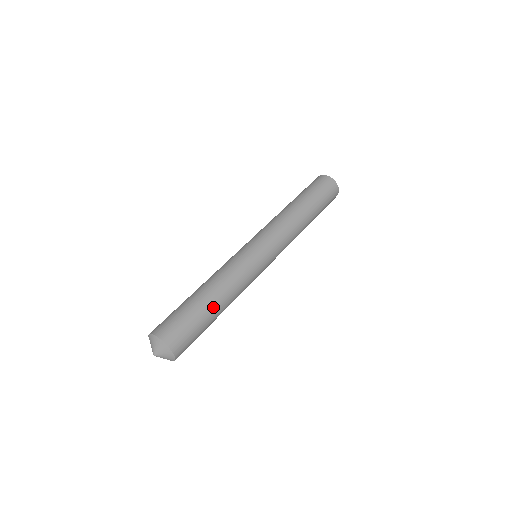
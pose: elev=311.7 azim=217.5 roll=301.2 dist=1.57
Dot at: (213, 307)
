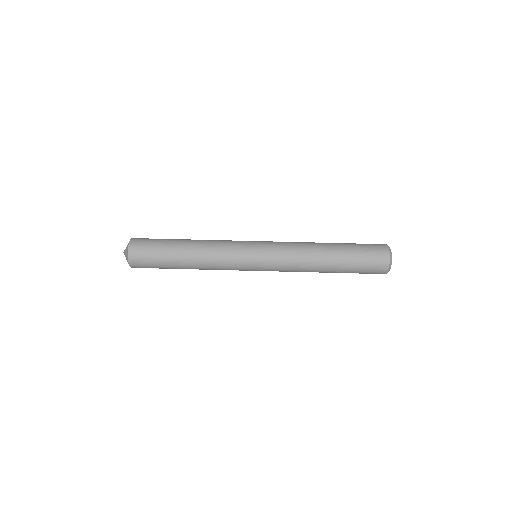
Dot at: (181, 268)
